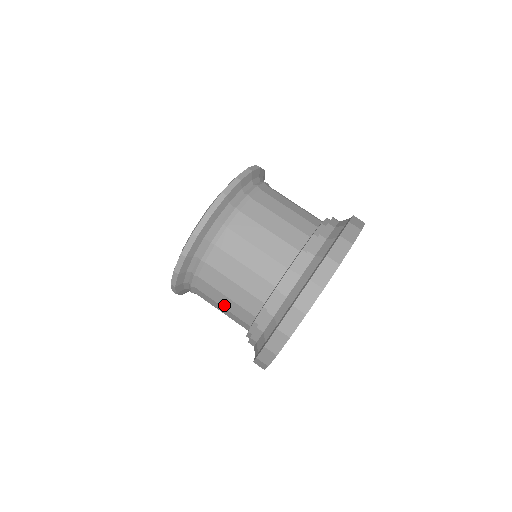
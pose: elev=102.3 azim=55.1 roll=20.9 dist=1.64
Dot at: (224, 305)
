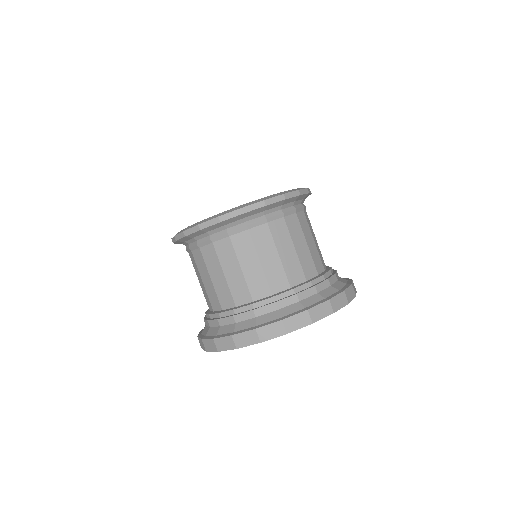
Dot at: occluded
